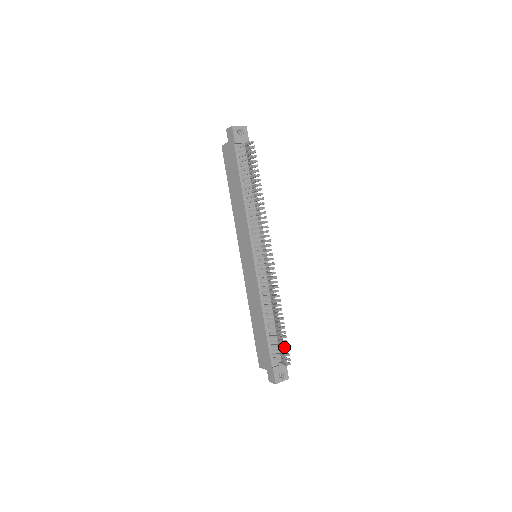
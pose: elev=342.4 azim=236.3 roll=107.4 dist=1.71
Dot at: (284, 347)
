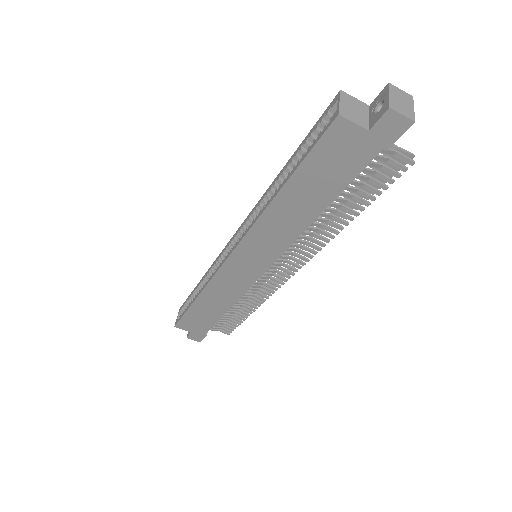
Dot at: occluded
